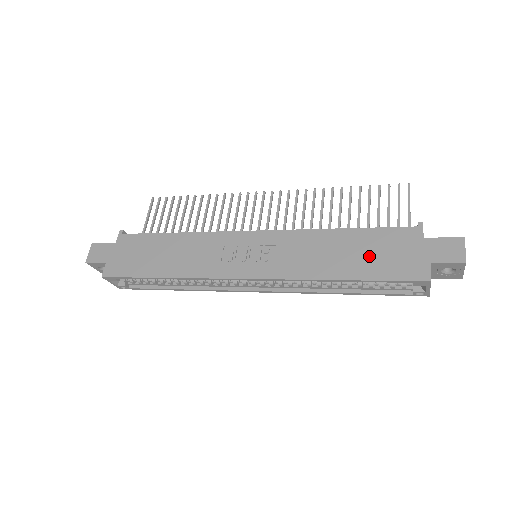
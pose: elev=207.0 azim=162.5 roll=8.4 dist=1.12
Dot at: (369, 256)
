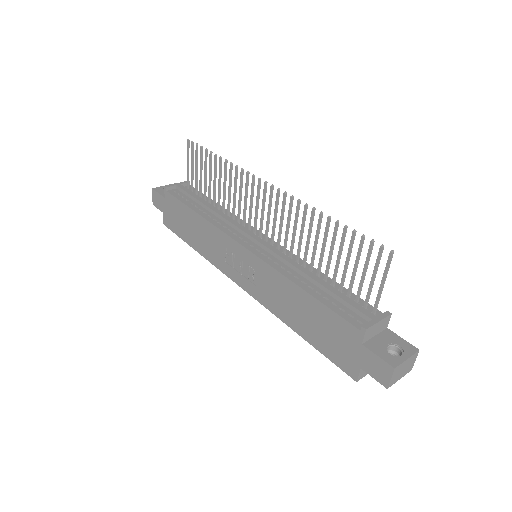
Dot at: (318, 329)
